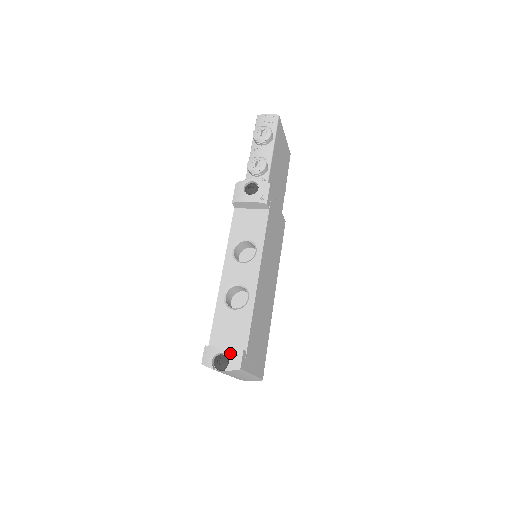
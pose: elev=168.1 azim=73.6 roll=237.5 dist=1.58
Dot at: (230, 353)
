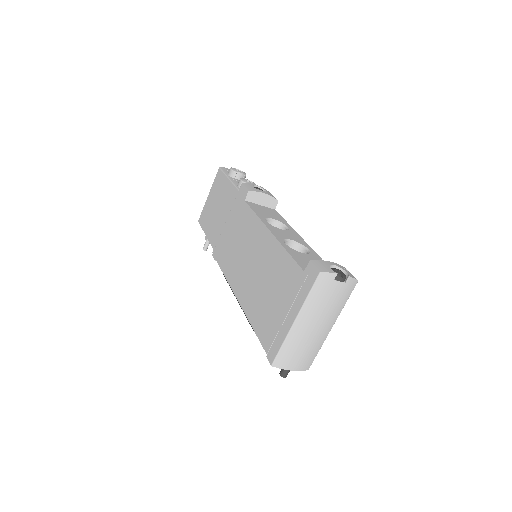
Dot at: (341, 267)
